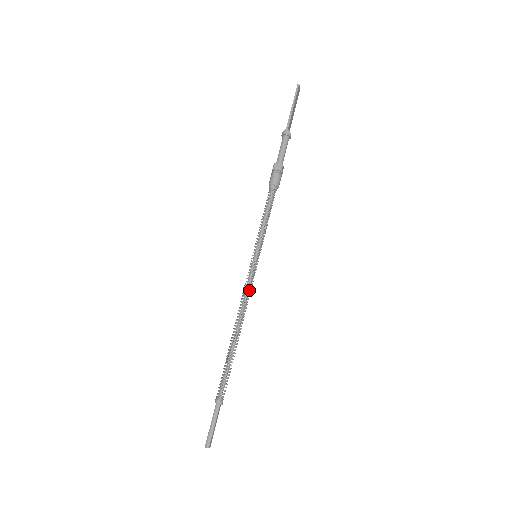
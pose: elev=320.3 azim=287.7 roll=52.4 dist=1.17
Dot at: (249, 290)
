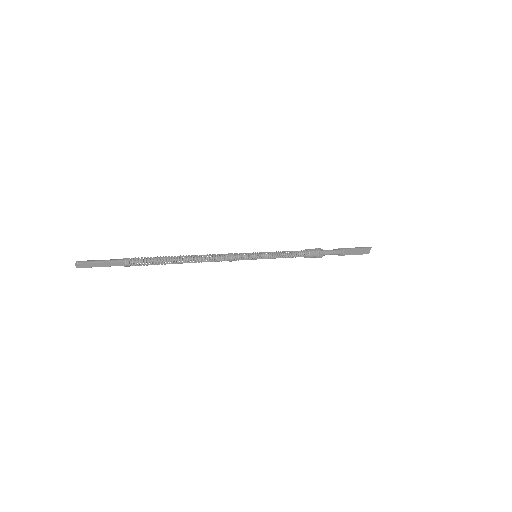
Dot at: (231, 256)
